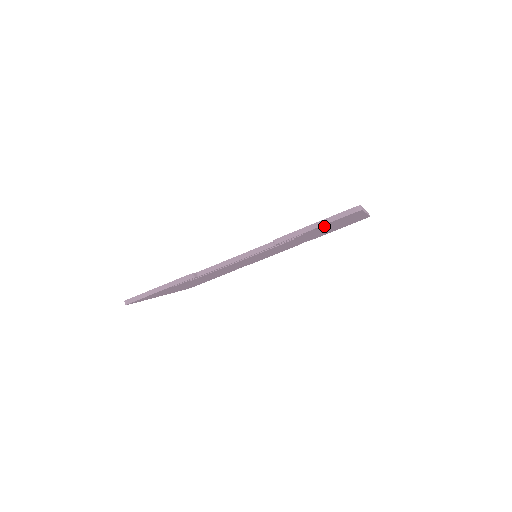
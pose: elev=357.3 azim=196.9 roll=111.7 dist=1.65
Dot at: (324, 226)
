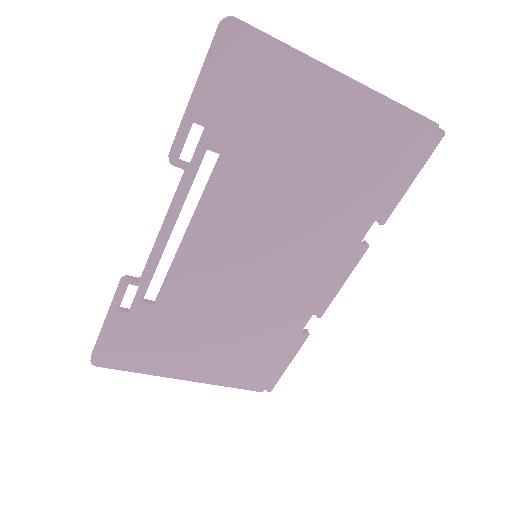
Dot at: (229, 99)
